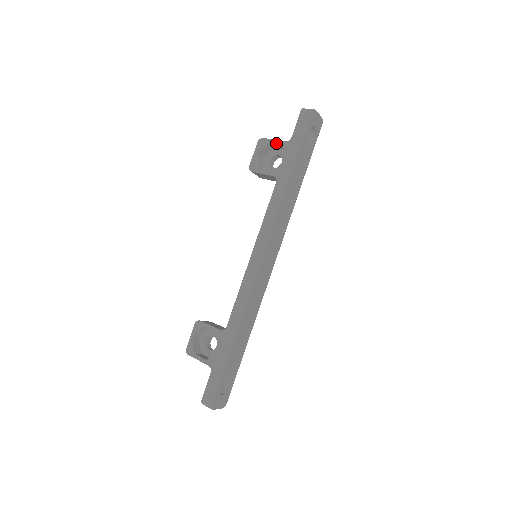
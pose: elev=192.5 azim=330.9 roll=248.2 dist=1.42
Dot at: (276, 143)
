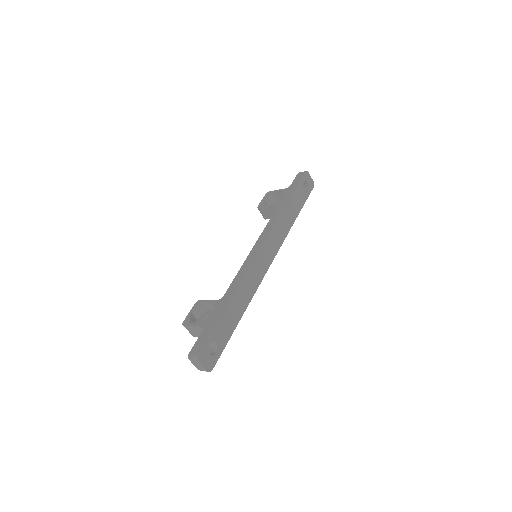
Dot at: (279, 191)
